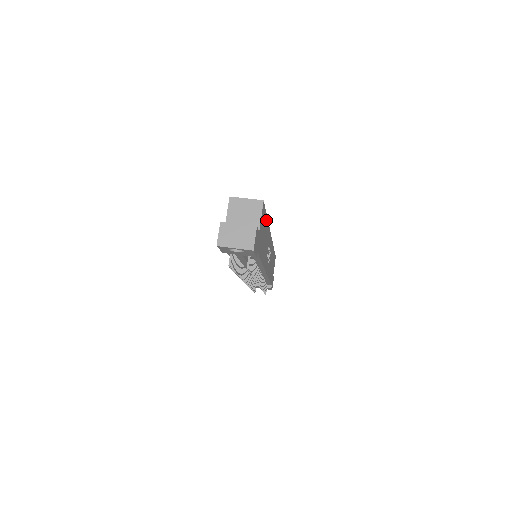
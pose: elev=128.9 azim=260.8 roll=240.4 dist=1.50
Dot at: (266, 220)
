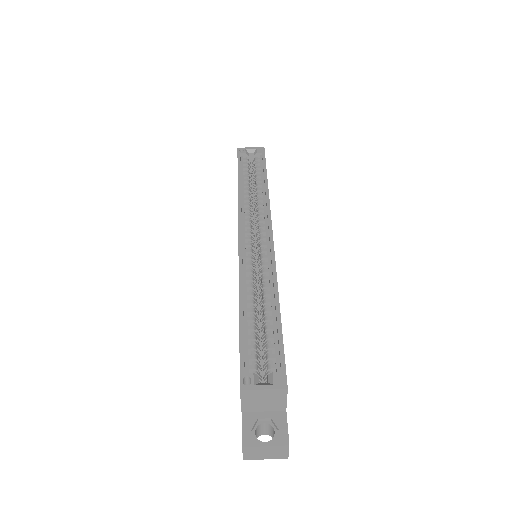
Dot at: (280, 324)
